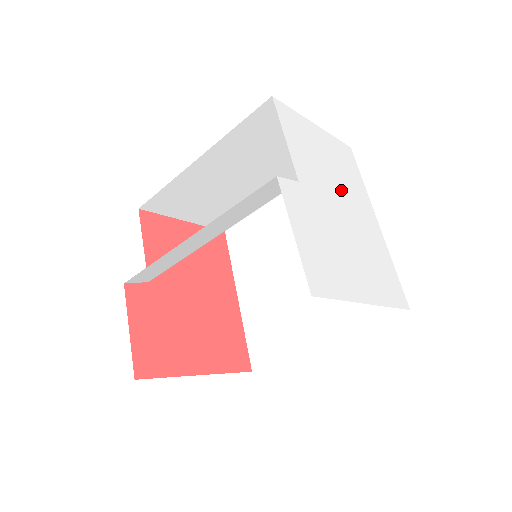
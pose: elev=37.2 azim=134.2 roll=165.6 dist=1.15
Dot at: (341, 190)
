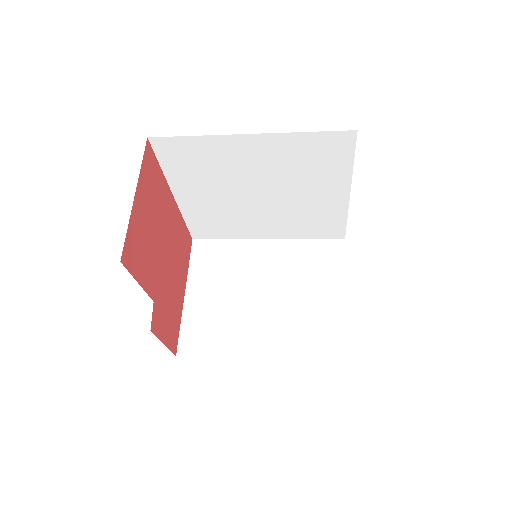
Dot at: occluded
